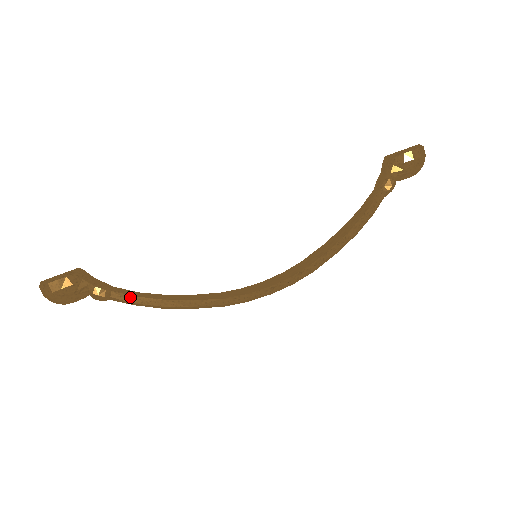
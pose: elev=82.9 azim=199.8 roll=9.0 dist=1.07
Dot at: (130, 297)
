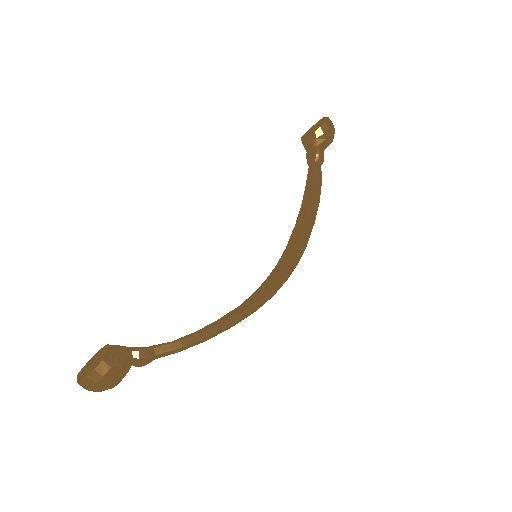
Dot at: (175, 344)
